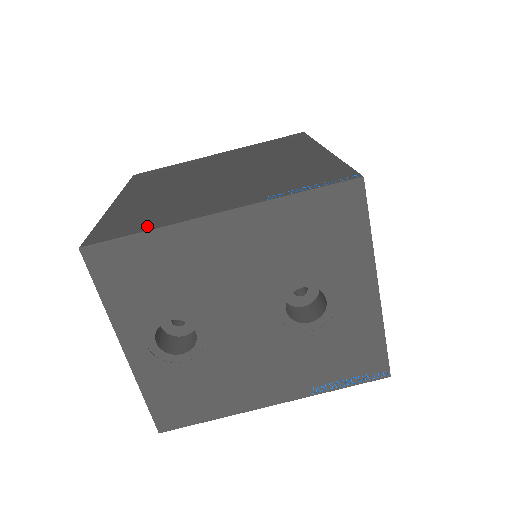
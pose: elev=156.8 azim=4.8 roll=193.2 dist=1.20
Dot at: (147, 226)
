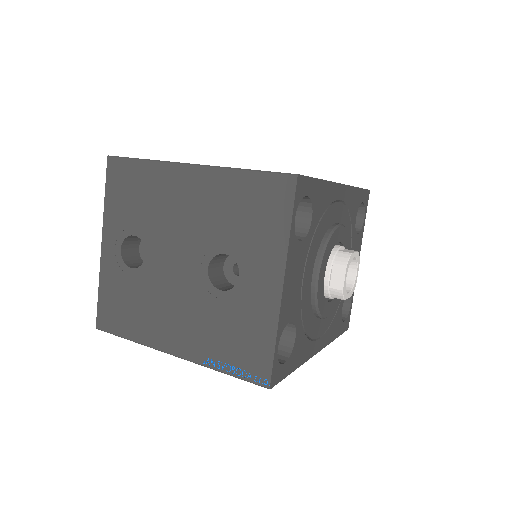
Dot at: occluded
